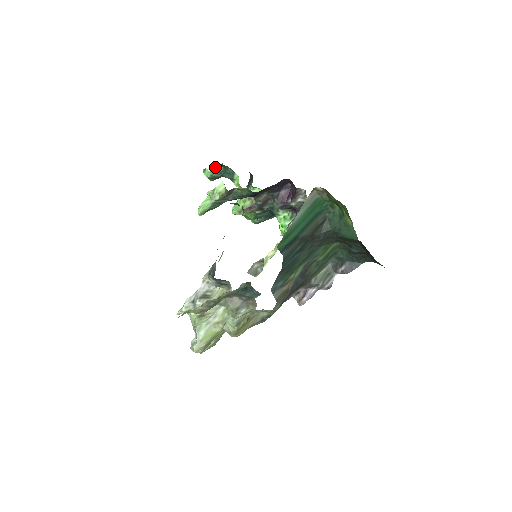
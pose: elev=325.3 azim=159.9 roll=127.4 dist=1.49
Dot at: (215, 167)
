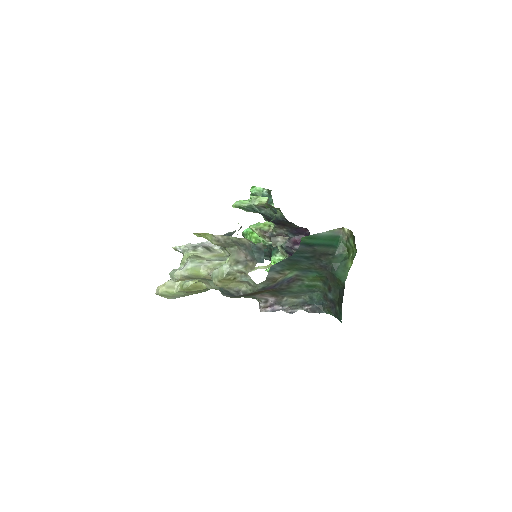
Dot at: (263, 190)
